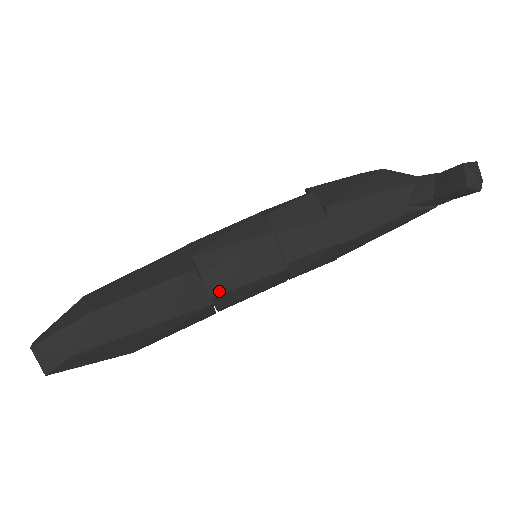
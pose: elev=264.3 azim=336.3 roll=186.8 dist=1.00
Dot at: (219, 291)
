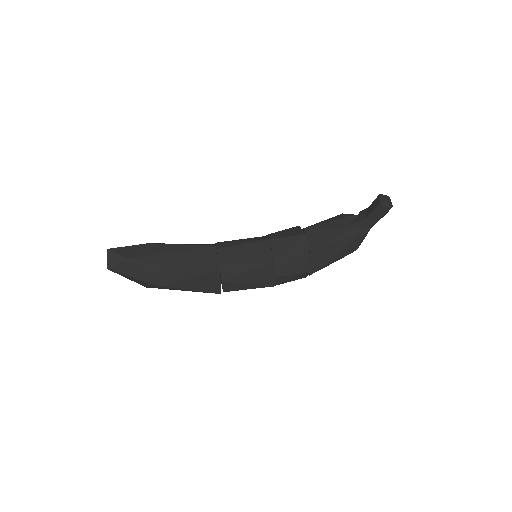
Dot at: (226, 262)
